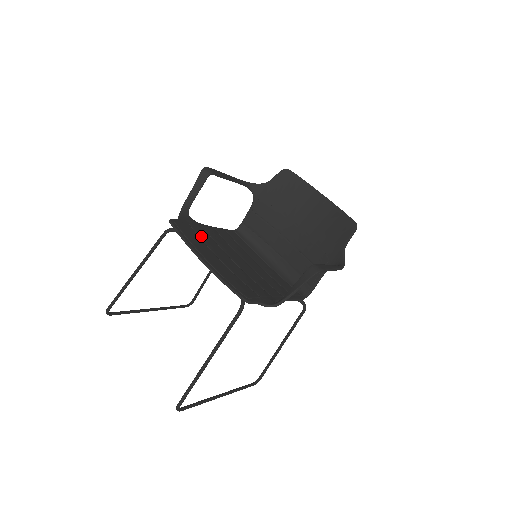
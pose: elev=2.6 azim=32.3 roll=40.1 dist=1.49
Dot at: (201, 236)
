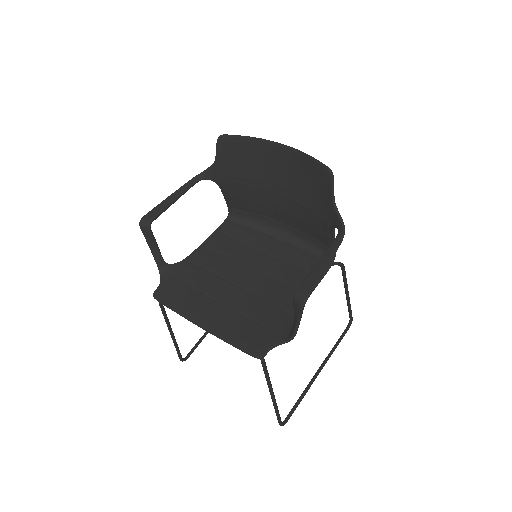
Dot at: (191, 283)
